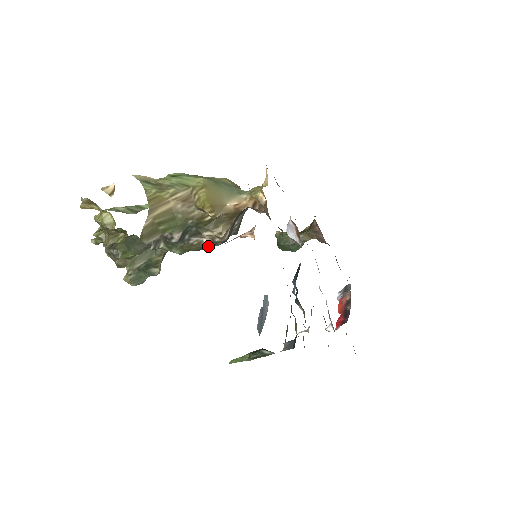
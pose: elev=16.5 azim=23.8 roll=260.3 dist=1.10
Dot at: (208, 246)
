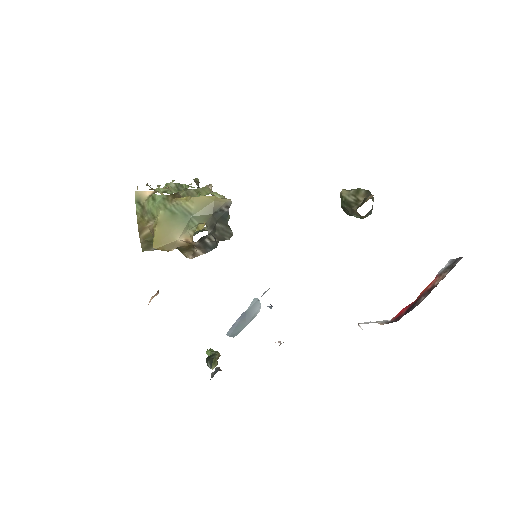
Dot at: occluded
